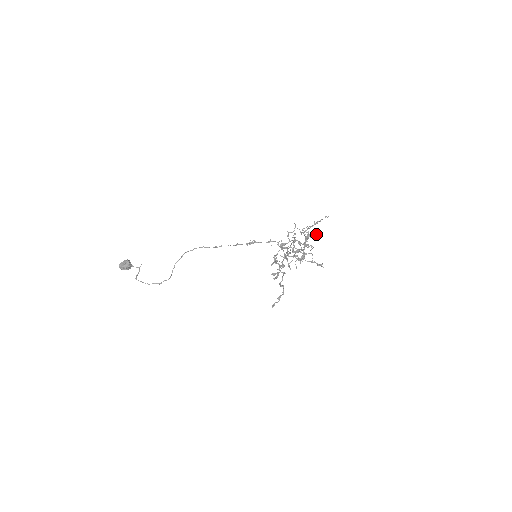
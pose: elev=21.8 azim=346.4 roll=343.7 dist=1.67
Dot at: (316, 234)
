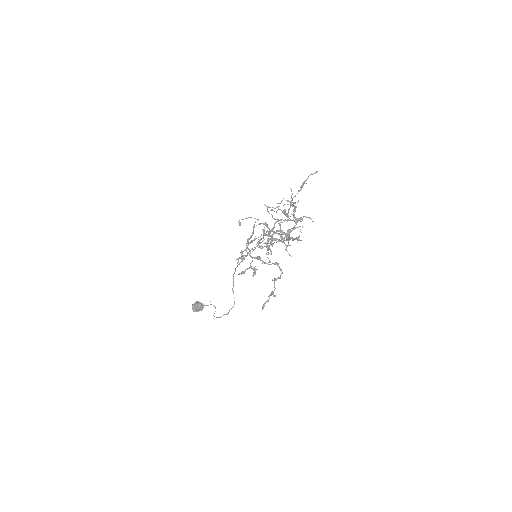
Dot at: (294, 202)
